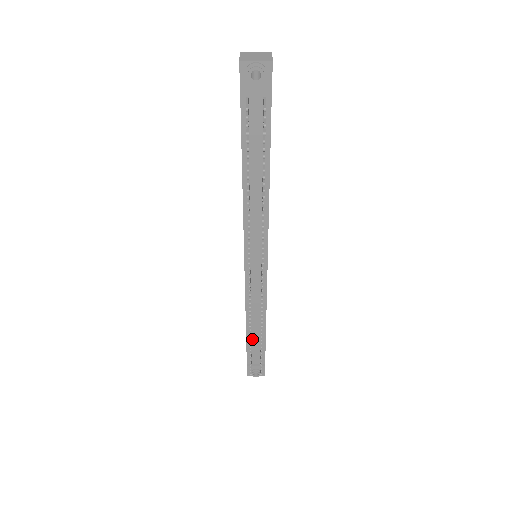
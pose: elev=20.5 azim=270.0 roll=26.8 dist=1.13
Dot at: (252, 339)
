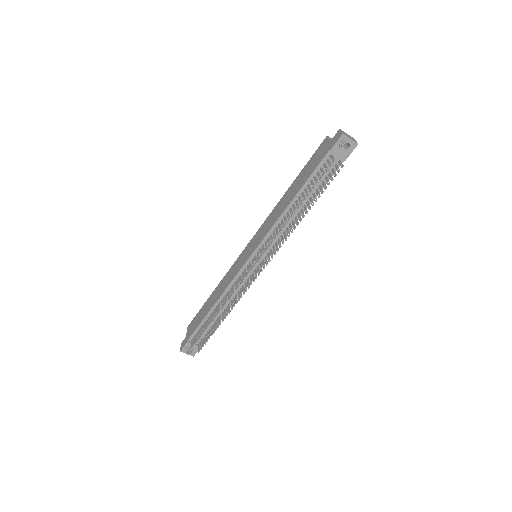
Dot at: occluded
